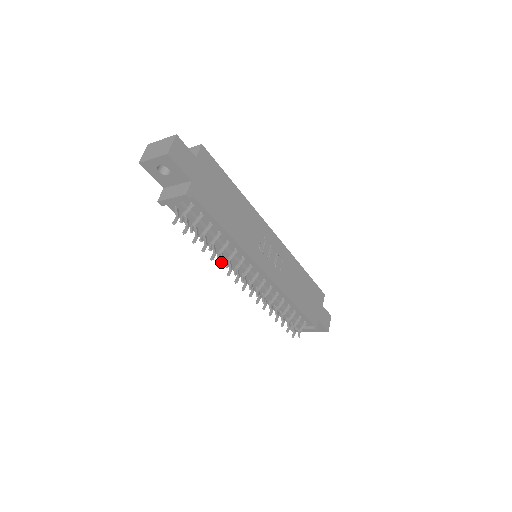
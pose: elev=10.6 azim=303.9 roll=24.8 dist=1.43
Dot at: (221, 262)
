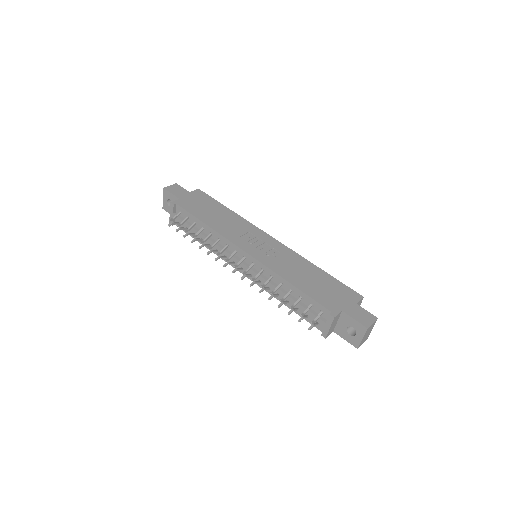
Dot at: (210, 251)
